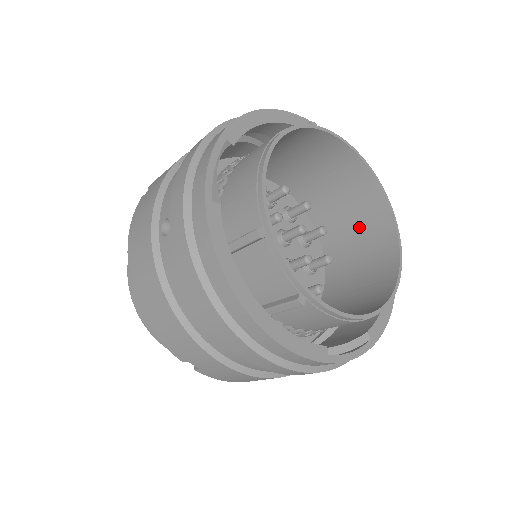
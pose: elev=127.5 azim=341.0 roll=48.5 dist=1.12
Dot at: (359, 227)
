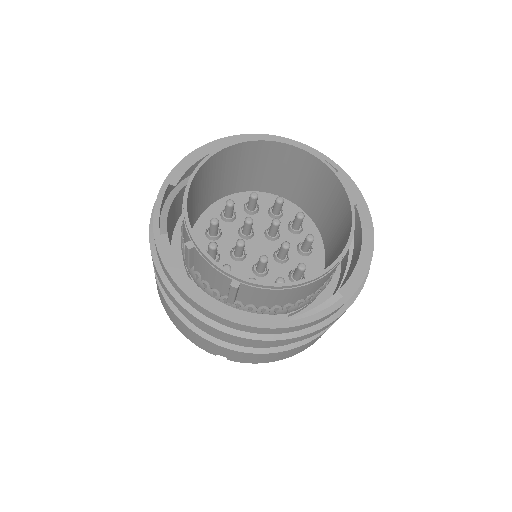
Dot at: (328, 201)
